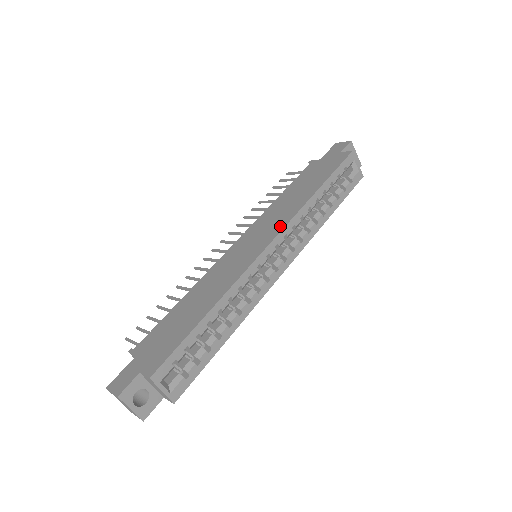
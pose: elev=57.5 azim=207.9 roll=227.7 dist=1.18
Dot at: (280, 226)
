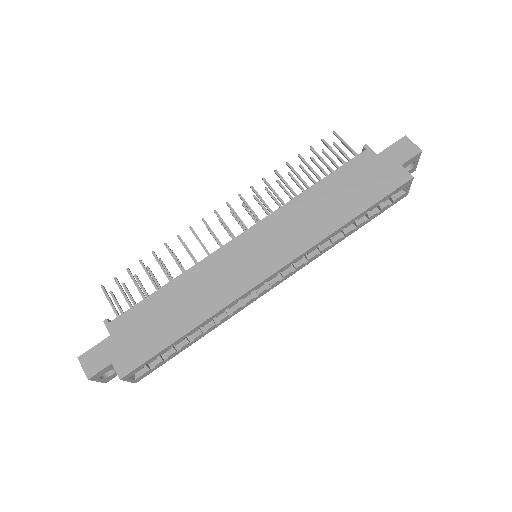
Dot at: (292, 252)
